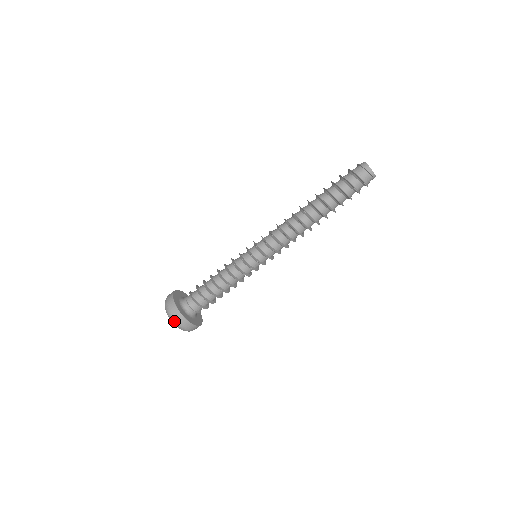
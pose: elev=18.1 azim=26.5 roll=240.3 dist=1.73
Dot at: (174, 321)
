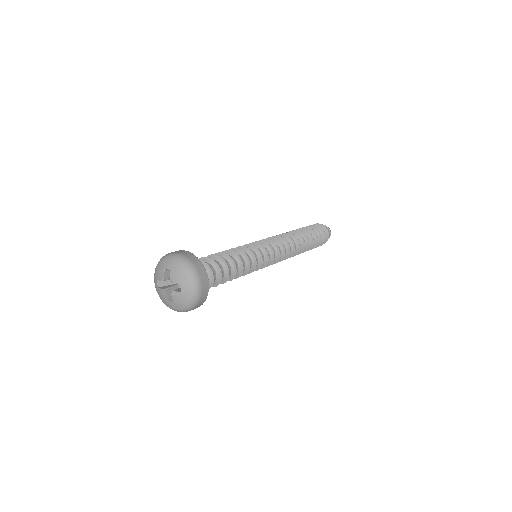
Dot at: (186, 261)
